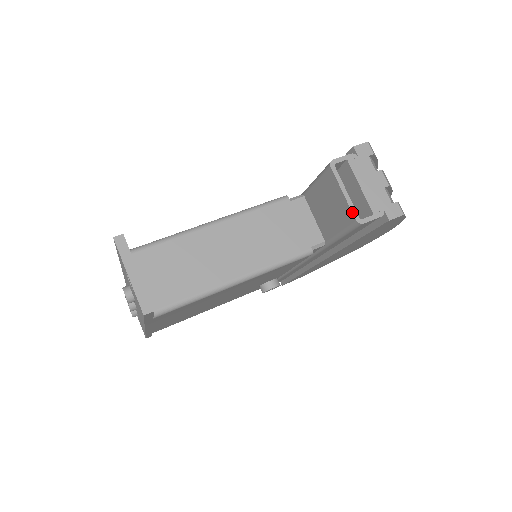
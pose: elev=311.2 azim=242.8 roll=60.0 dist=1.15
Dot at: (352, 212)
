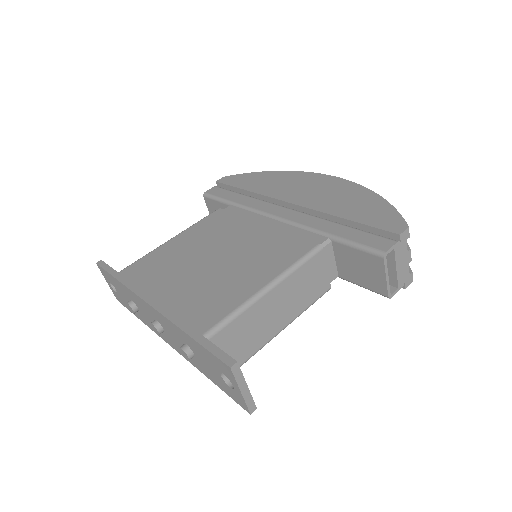
Dot at: (388, 292)
